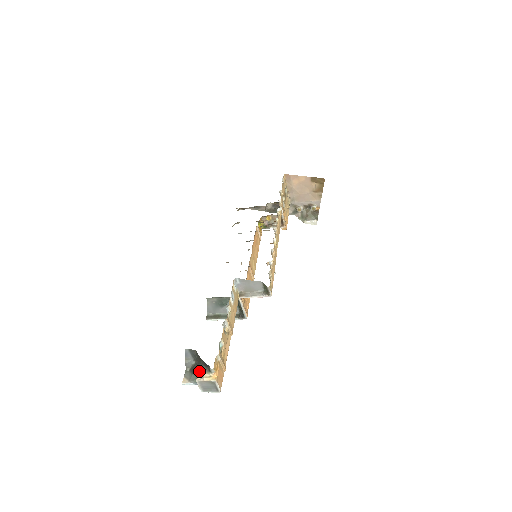
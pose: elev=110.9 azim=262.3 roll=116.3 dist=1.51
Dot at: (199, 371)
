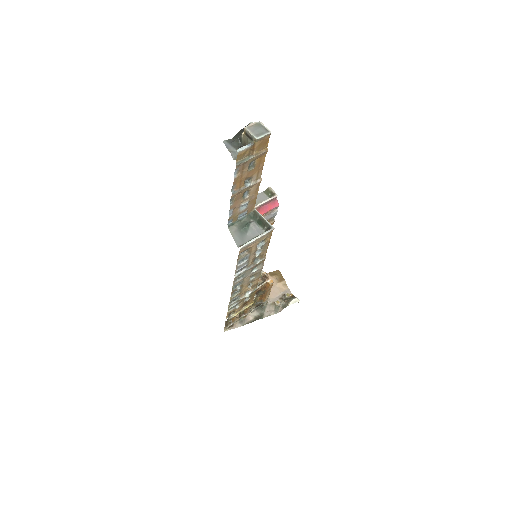
Dot at: (243, 135)
